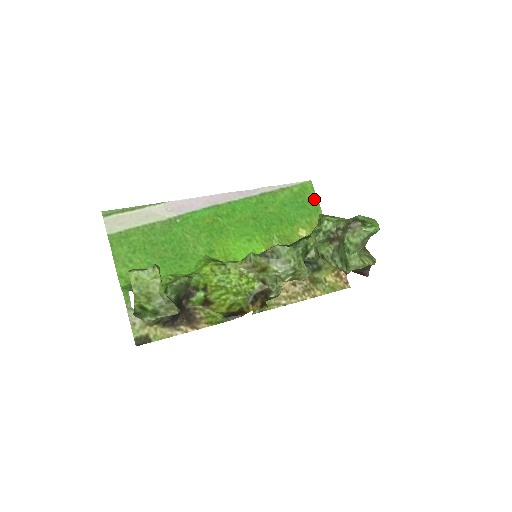
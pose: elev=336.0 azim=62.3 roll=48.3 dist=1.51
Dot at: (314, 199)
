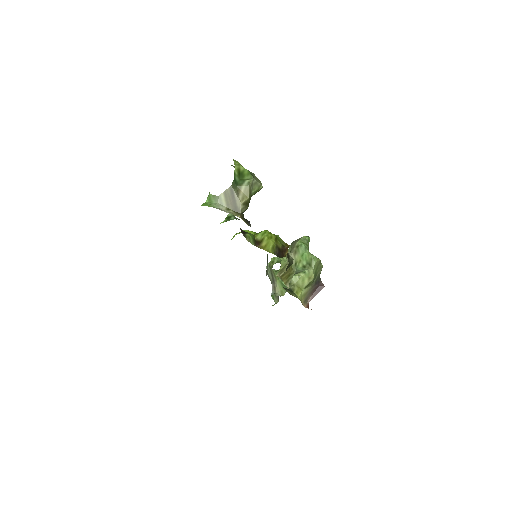
Dot at: occluded
